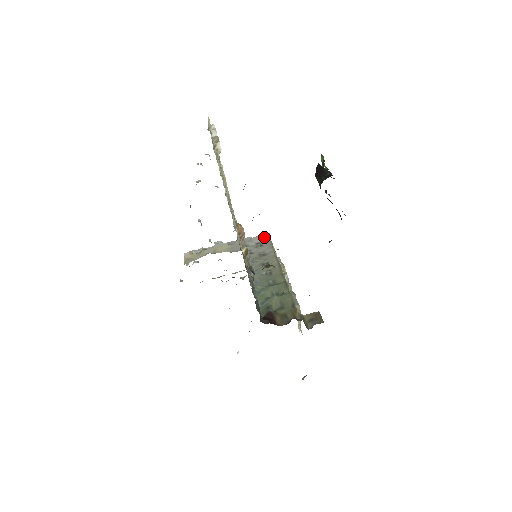
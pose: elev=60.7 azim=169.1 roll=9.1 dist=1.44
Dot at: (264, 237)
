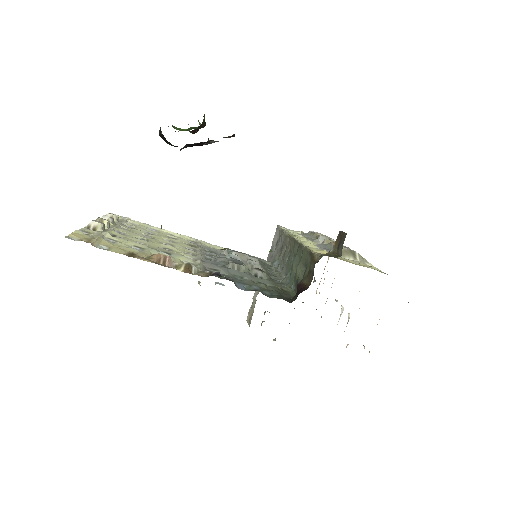
Dot at: (276, 233)
